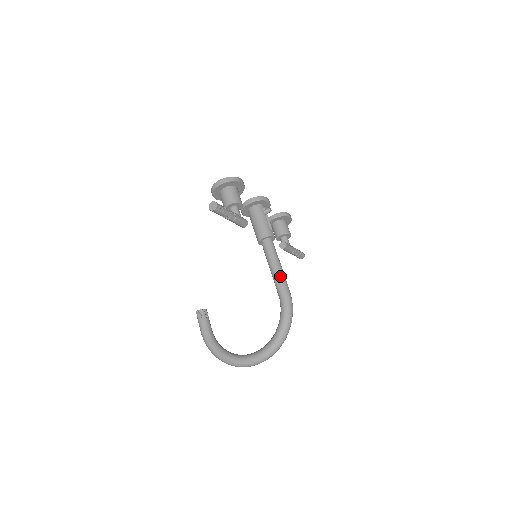
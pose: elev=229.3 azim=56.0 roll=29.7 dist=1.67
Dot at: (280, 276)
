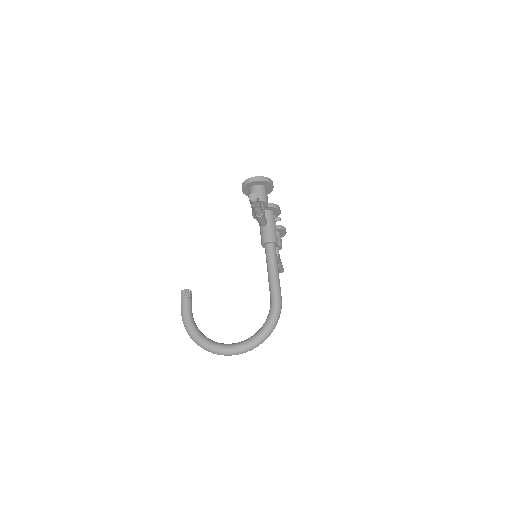
Dot at: (277, 280)
